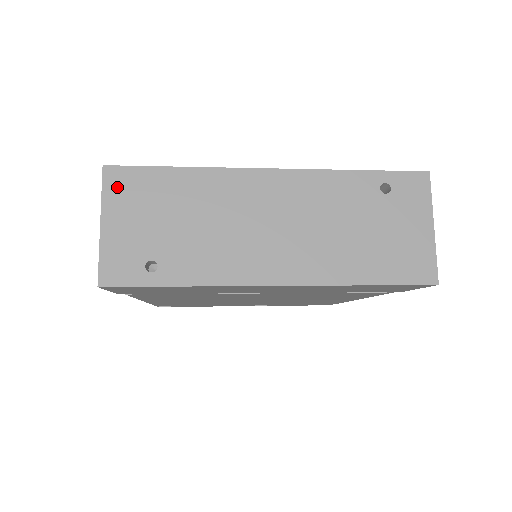
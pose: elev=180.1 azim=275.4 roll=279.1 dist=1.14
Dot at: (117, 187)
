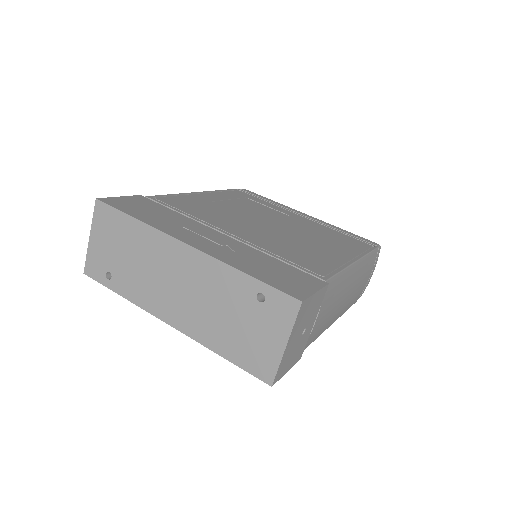
Dot at: (100, 217)
